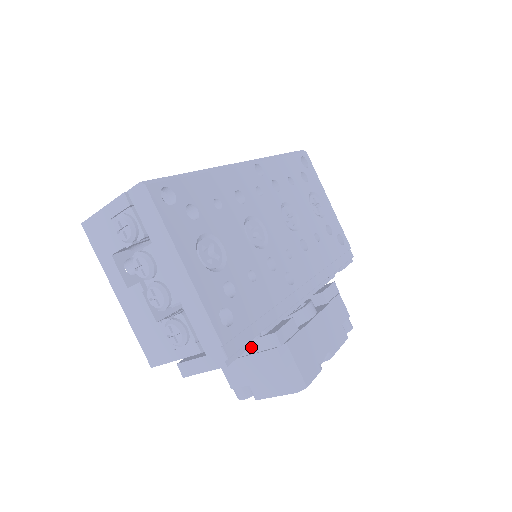
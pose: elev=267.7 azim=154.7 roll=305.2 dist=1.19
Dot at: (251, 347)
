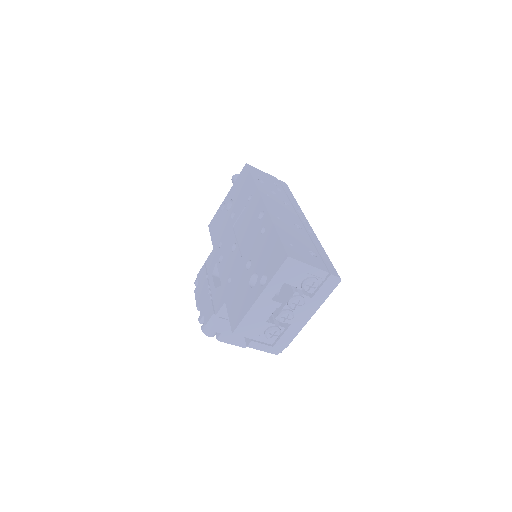
Dot at: occluded
